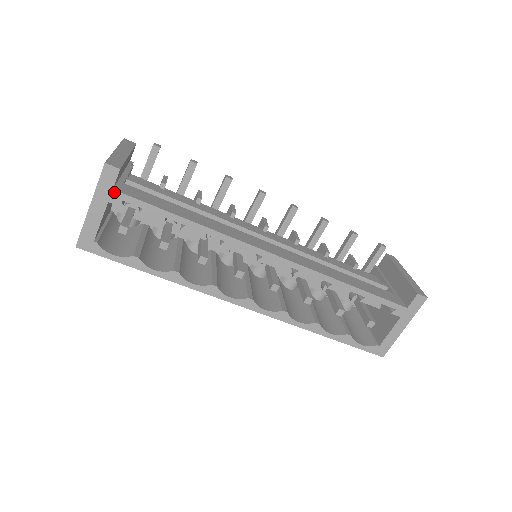
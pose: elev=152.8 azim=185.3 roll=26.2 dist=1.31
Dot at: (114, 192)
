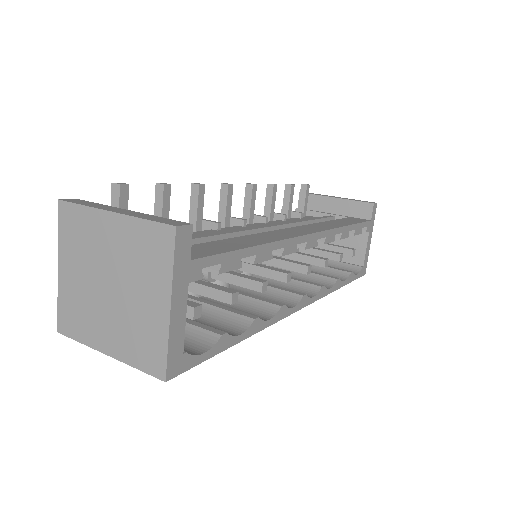
Dot at: (192, 263)
